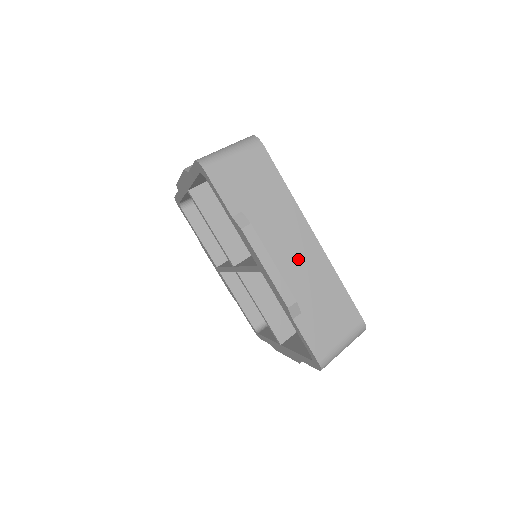
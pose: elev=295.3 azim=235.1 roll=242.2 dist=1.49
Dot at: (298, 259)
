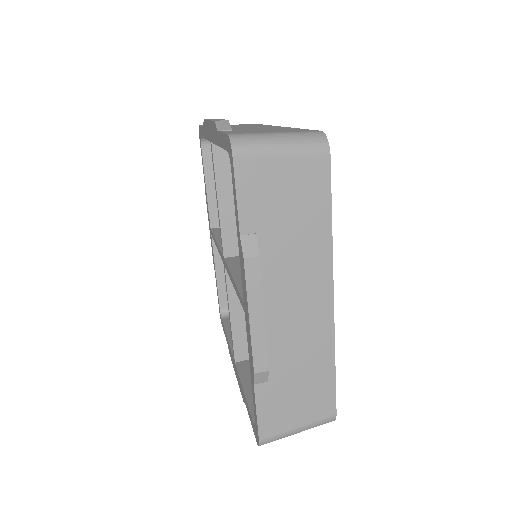
Dot at: occluded
